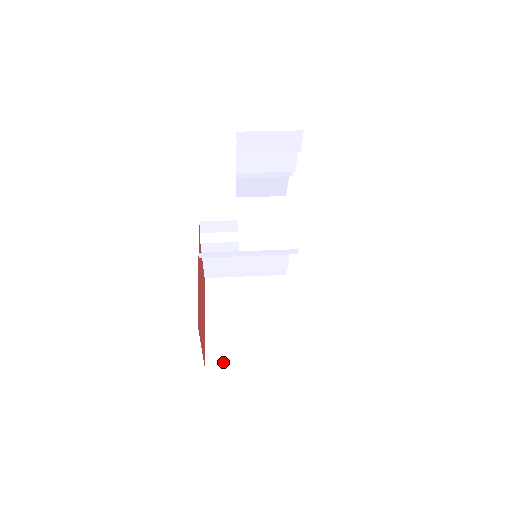
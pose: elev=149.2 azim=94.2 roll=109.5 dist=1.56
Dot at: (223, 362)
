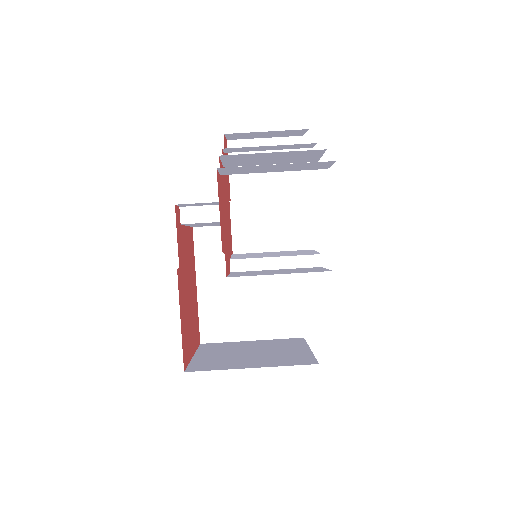
Dot at: (220, 338)
